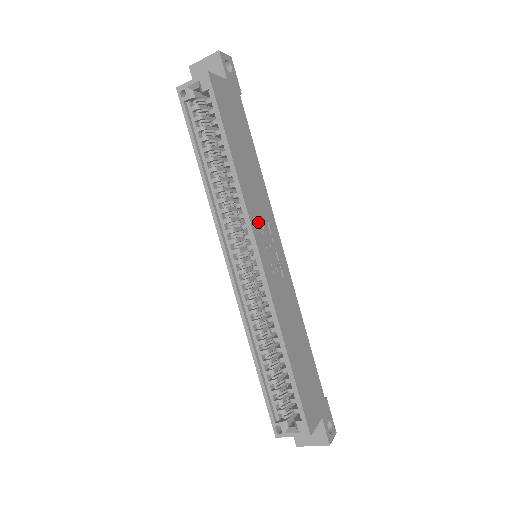
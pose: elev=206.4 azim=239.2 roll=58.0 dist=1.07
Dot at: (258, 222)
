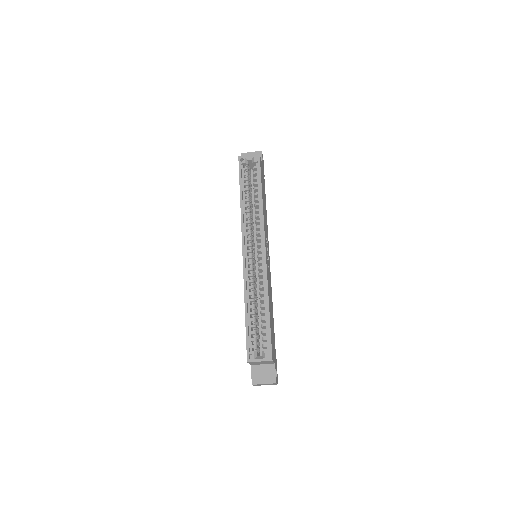
Dot at: occluded
